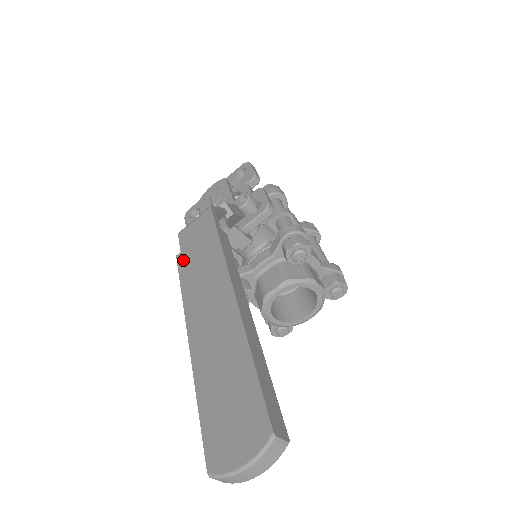
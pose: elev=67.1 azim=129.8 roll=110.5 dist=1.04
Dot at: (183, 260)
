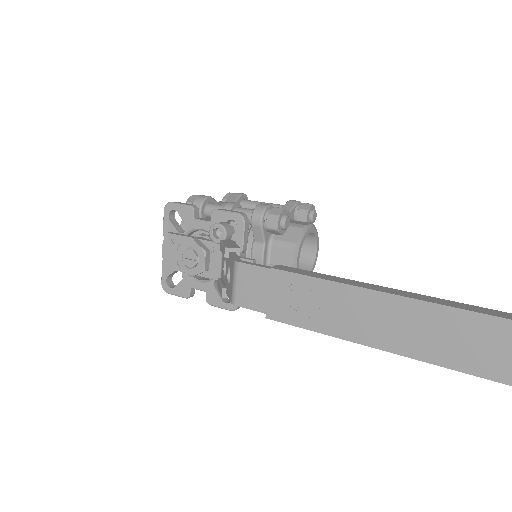
Dot at: (279, 314)
